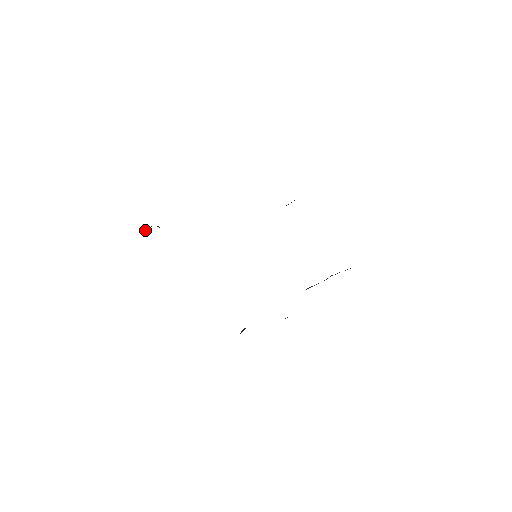
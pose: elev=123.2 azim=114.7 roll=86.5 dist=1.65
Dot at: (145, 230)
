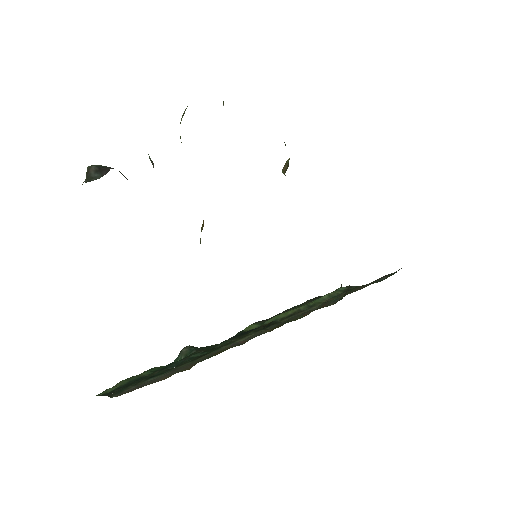
Dot at: (92, 173)
